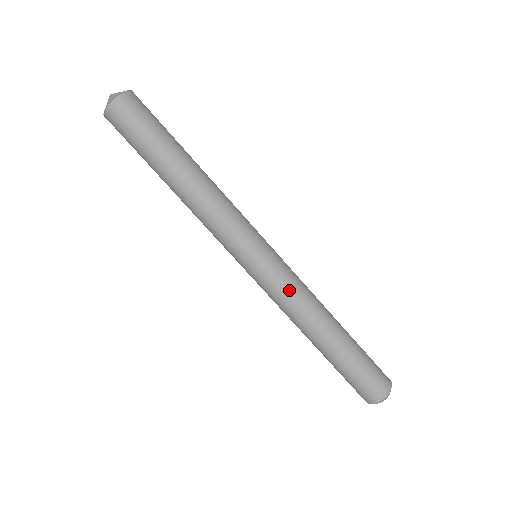
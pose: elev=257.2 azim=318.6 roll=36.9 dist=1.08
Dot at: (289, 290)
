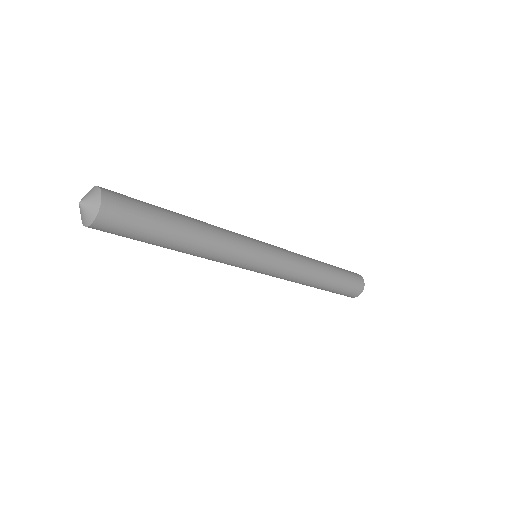
Dot at: (292, 269)
